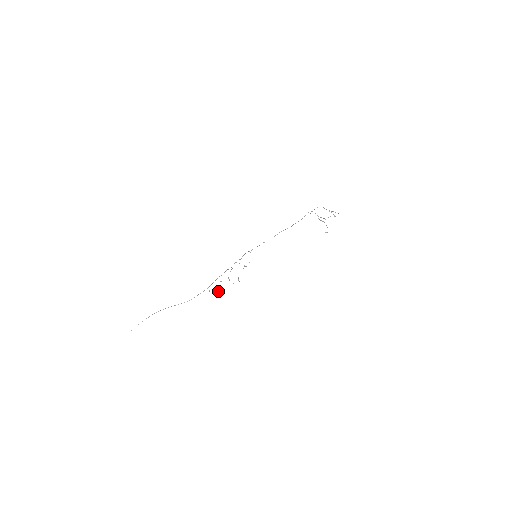
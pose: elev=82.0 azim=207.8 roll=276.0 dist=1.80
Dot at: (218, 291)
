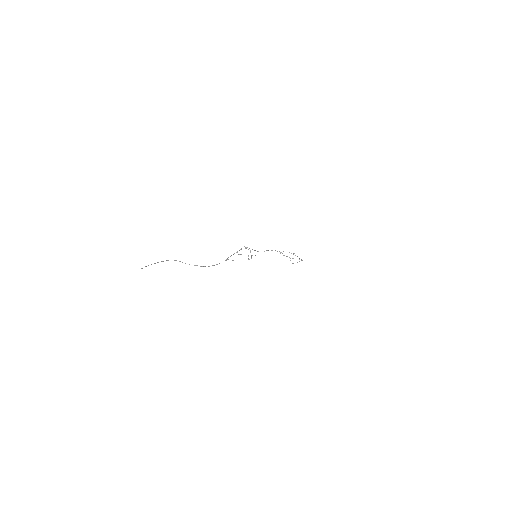
Dot at: (240, 254)
